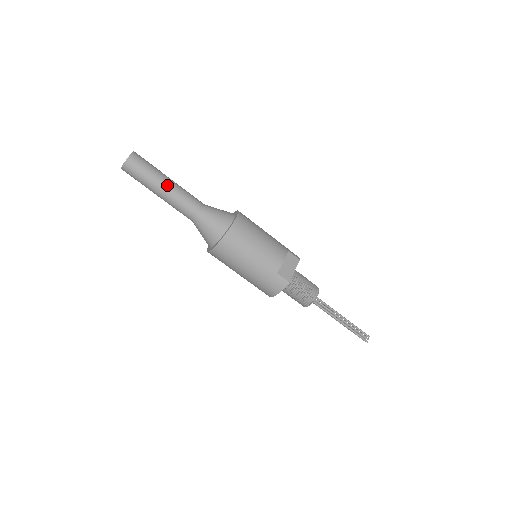
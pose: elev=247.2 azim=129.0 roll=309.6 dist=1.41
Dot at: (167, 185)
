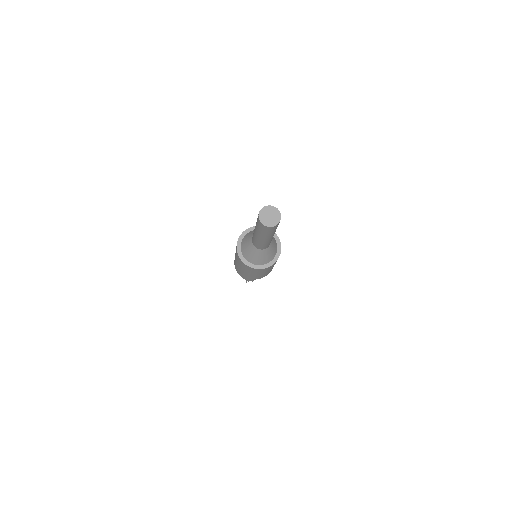
Dot at: (268, 239)
